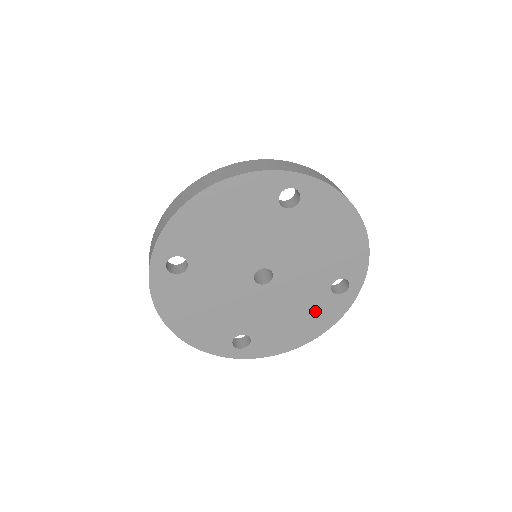
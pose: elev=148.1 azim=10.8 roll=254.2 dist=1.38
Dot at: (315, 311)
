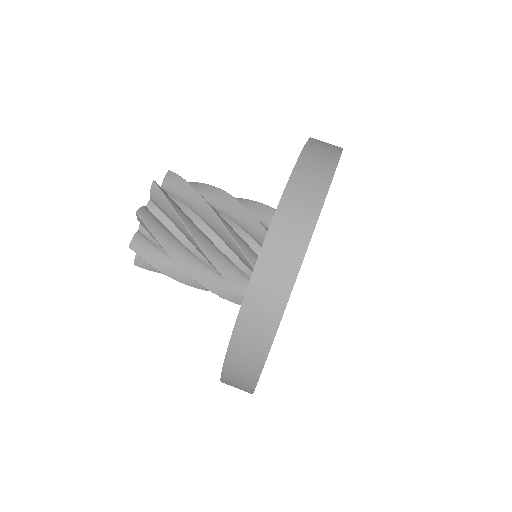
Dot at: occluded
